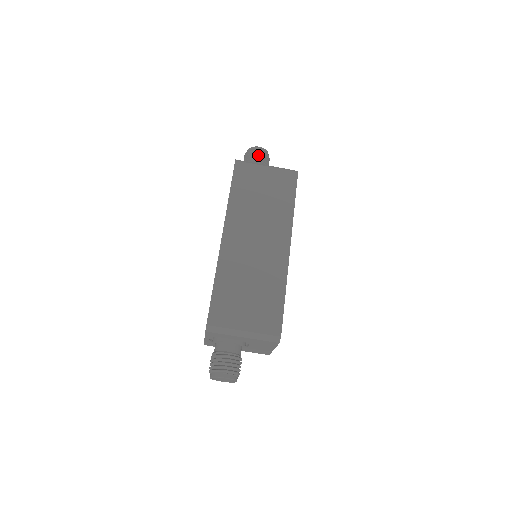
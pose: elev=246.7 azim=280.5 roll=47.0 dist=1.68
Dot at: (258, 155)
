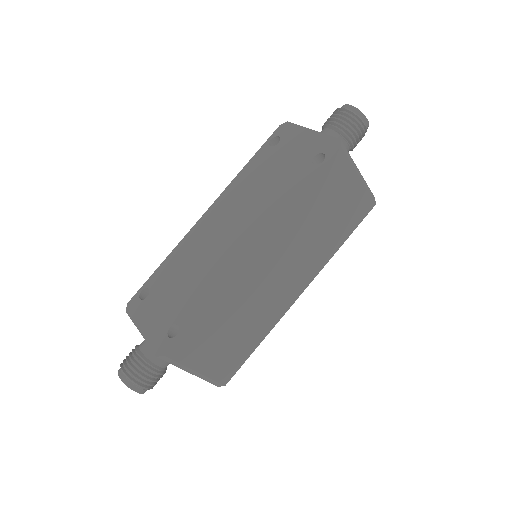
Dot at: (358, 132)
